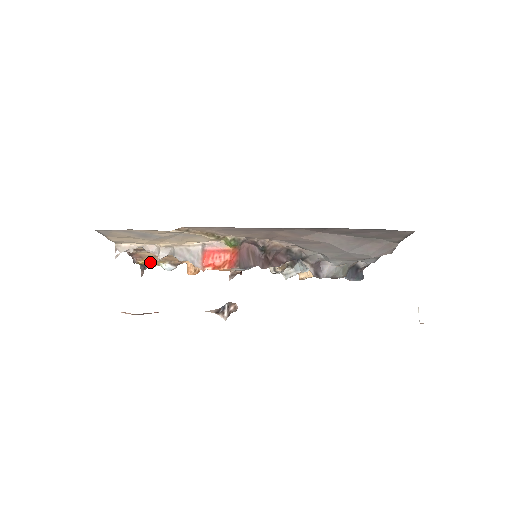
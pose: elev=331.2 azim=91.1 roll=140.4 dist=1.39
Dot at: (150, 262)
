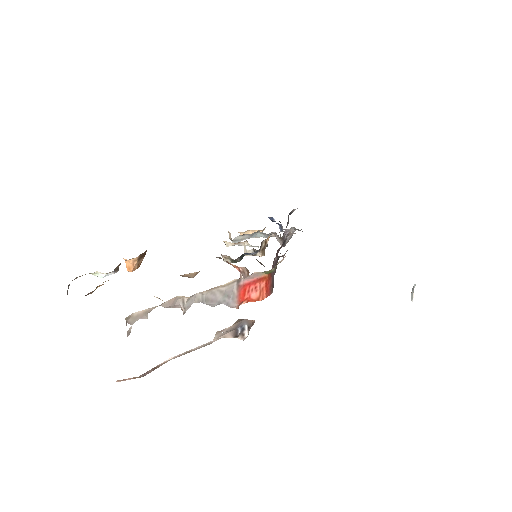
Dot at: occluded
